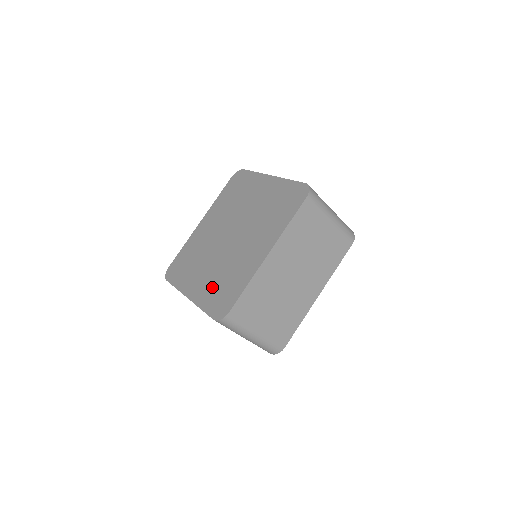
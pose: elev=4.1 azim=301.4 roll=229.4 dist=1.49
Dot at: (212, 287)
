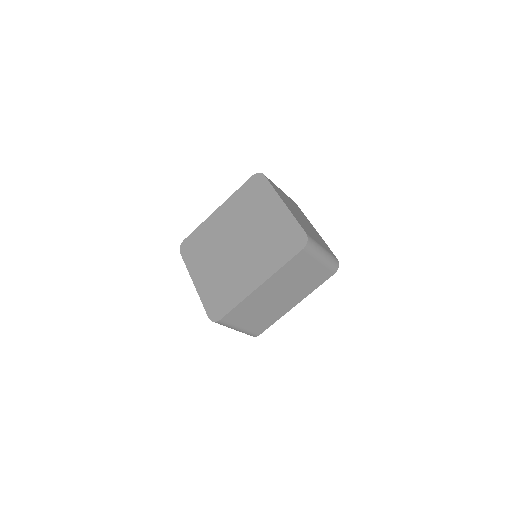
Dot at: (213, 287)
